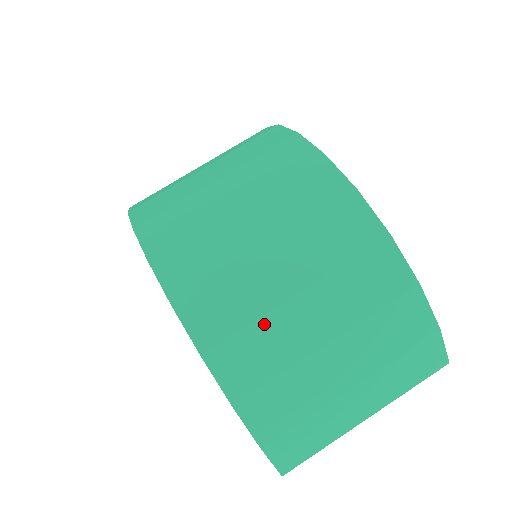
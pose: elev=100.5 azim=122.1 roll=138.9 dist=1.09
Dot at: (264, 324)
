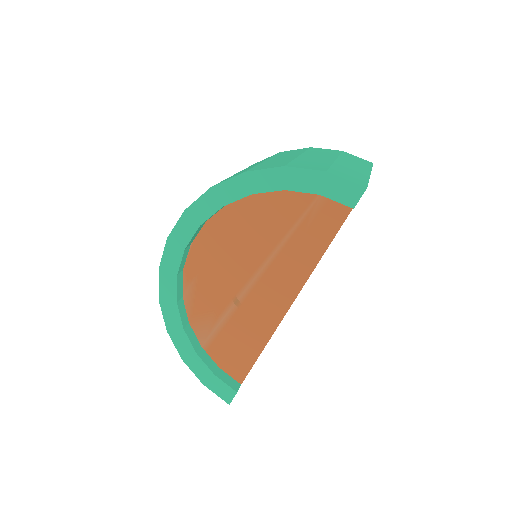
Dot at: (262, 164)
